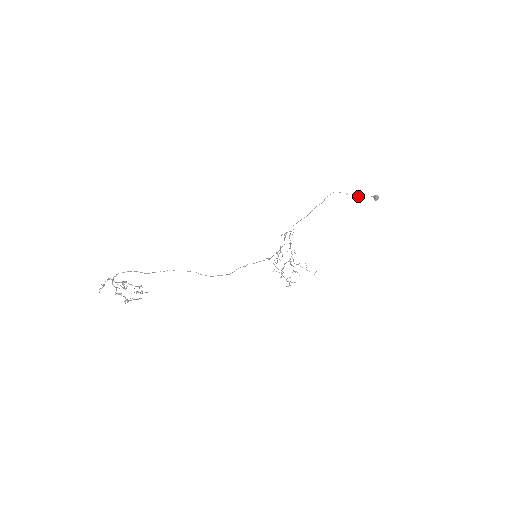
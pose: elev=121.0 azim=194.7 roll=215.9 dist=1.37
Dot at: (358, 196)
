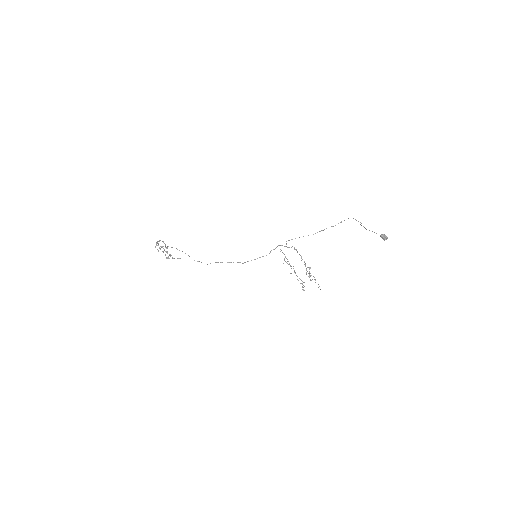
Dot at: occluded
